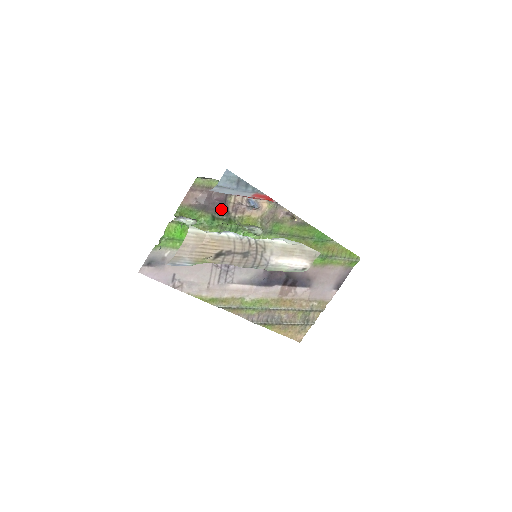
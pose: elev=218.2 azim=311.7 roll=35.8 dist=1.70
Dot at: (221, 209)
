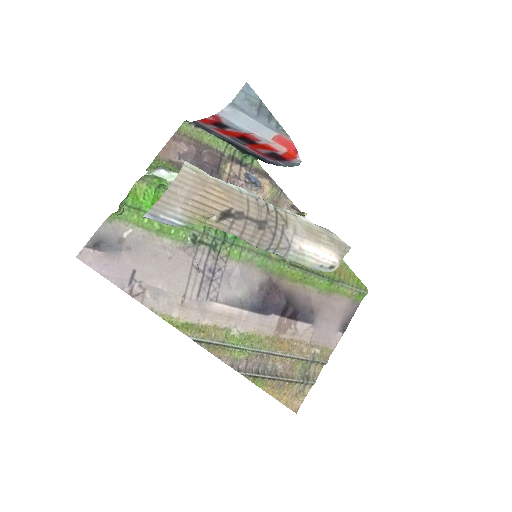
Dot at: occluded
